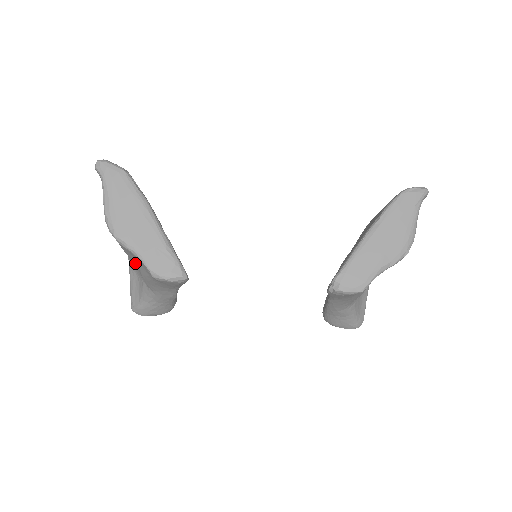
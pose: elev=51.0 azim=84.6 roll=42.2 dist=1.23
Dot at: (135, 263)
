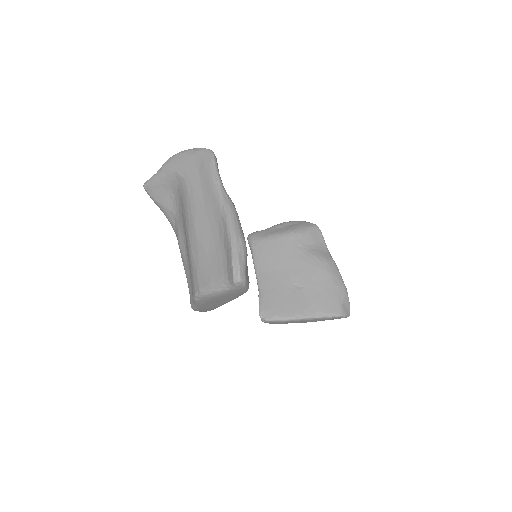
Dot at: (185, 233)
